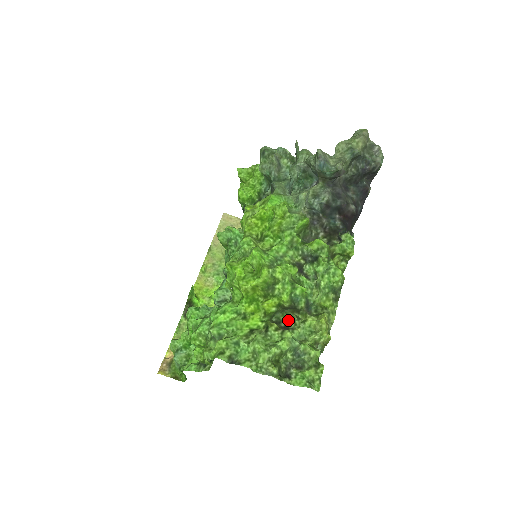
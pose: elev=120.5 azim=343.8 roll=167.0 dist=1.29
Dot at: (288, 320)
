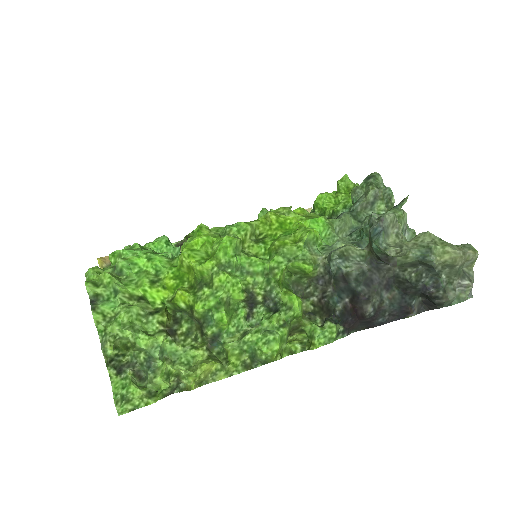
Dot at: (185, 329)
